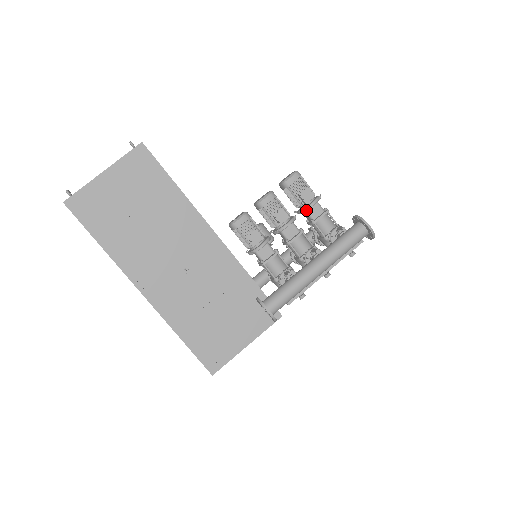
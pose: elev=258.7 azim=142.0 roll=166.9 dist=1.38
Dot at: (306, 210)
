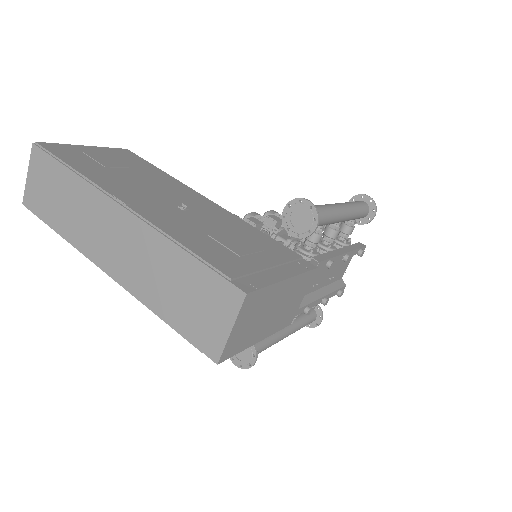
Dot at: occluded
